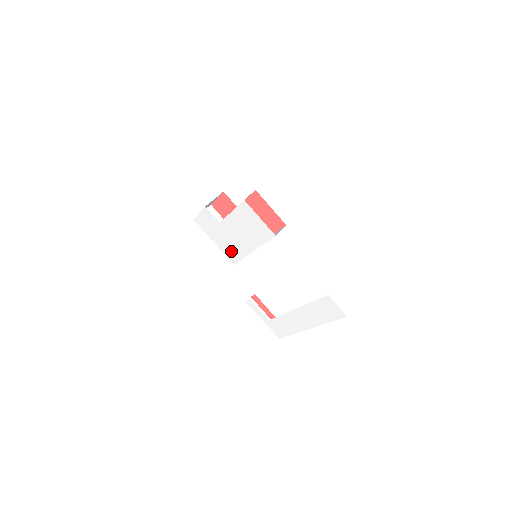
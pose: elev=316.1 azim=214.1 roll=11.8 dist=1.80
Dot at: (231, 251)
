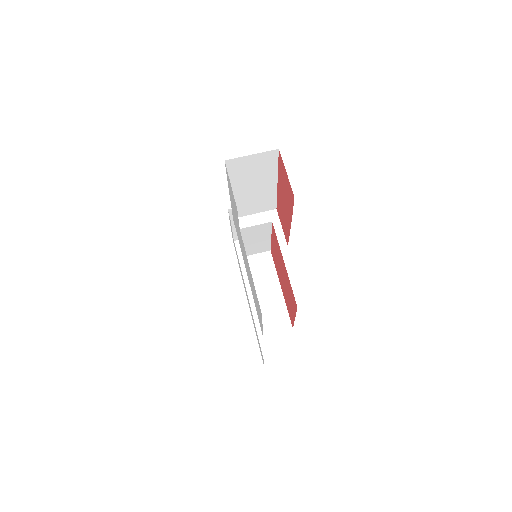
Dot at: (236, 226)
